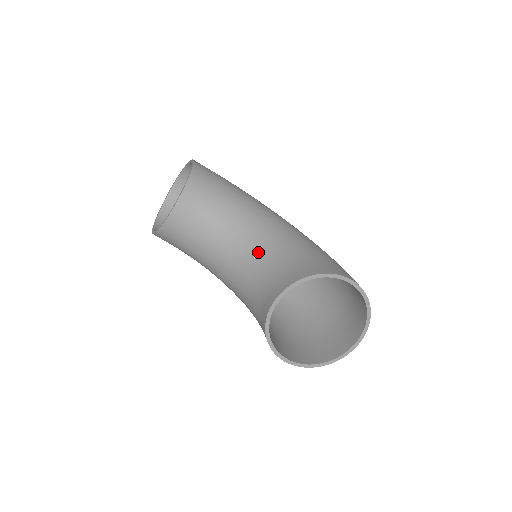
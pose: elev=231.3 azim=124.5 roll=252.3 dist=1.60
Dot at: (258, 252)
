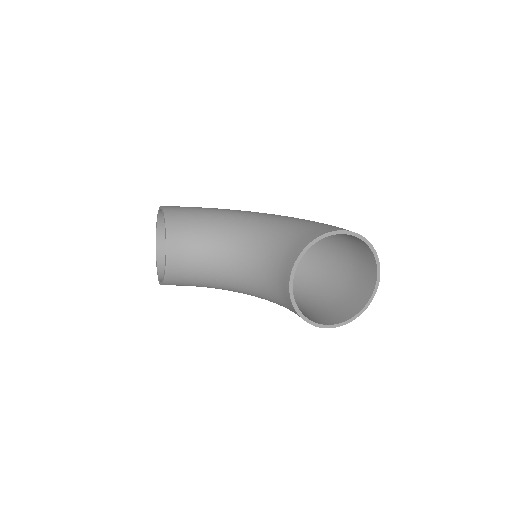
Dot at: (255, 251)
